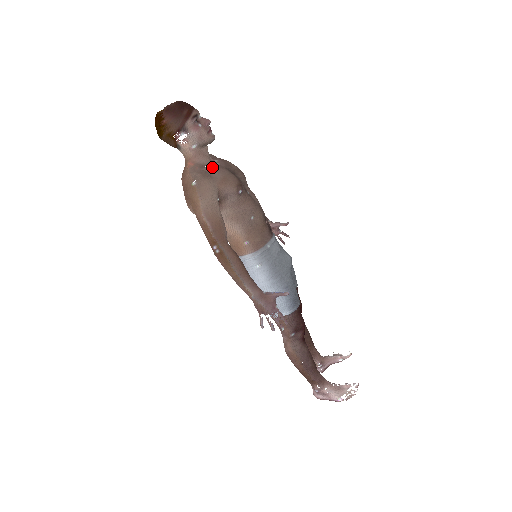
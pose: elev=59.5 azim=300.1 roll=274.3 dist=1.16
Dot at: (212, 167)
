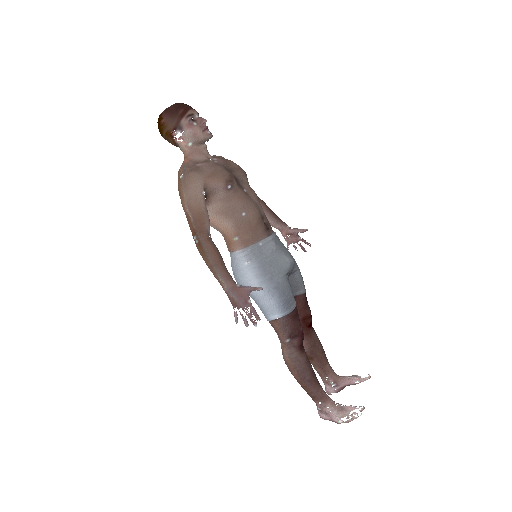
Dot at: (205, 163)
